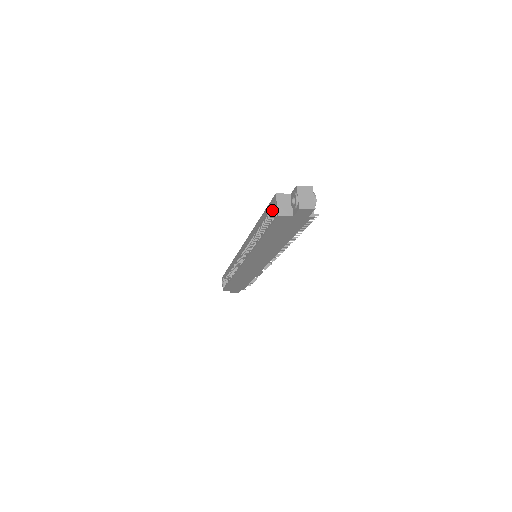
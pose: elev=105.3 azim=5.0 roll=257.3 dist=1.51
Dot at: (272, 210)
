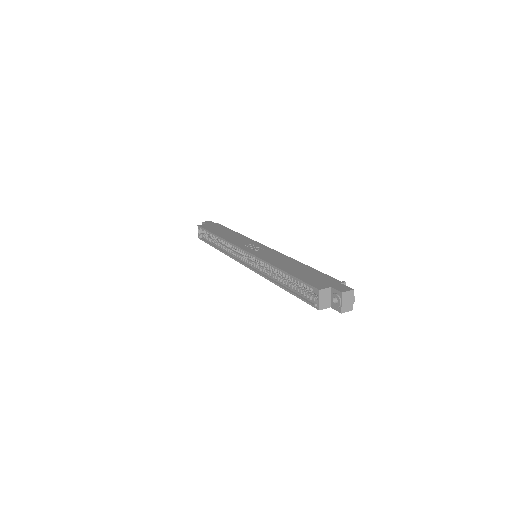
Dot at: (307, 288)
